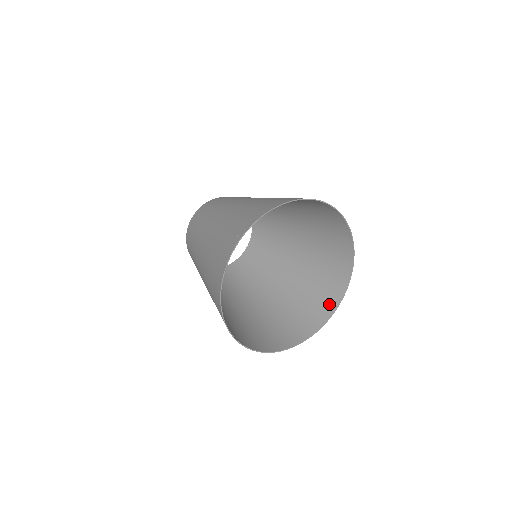
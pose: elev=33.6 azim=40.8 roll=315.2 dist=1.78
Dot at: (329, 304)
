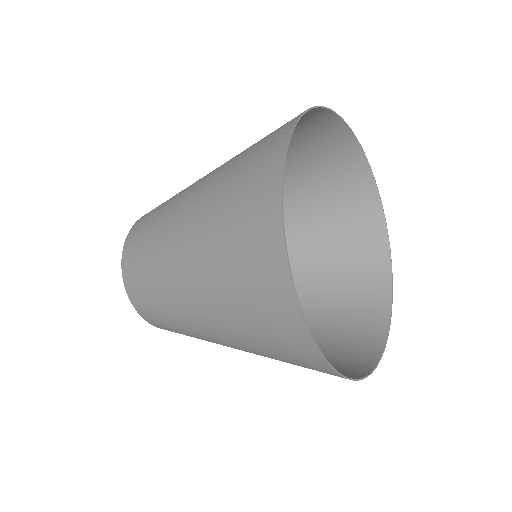
Dot at: (362, 359)
